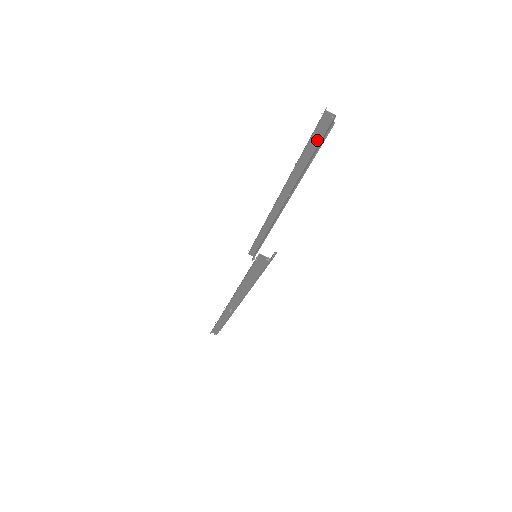
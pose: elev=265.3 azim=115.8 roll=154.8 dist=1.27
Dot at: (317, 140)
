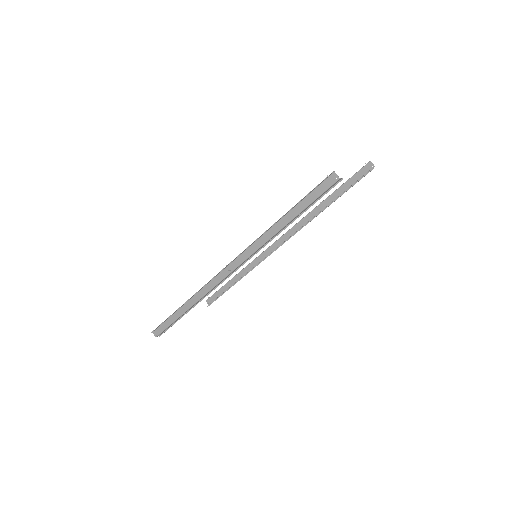
Dot at: (351, 183)
